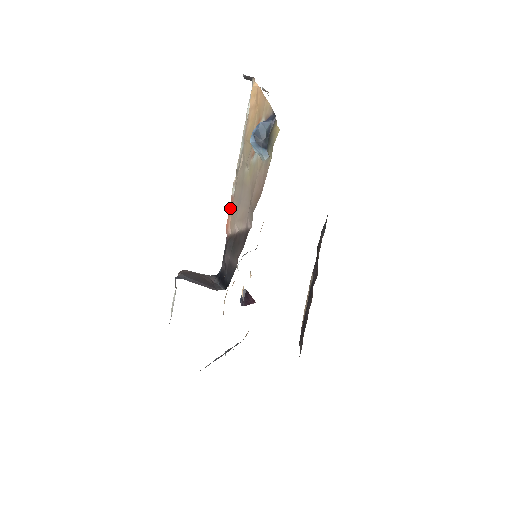
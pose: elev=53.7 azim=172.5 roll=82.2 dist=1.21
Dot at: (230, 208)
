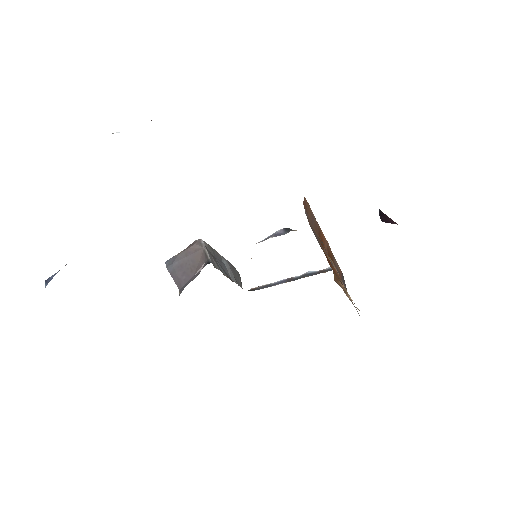
Dot at: occluded
